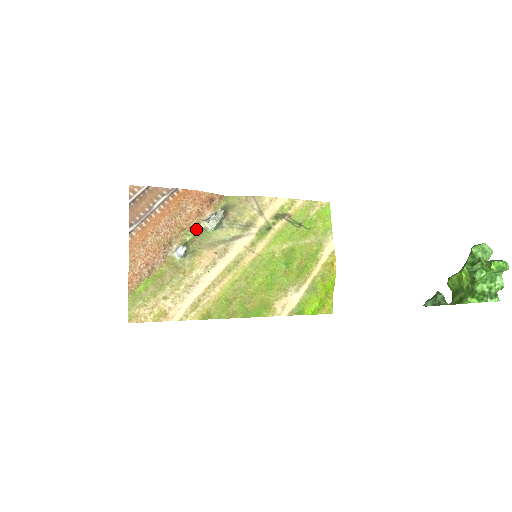
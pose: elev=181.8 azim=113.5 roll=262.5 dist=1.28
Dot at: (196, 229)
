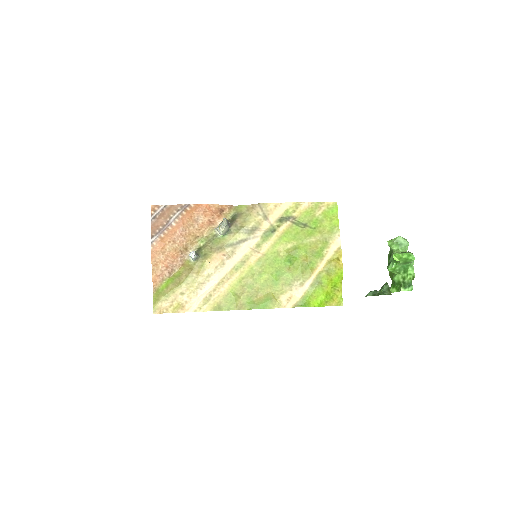
Dot at: (208, 236)
